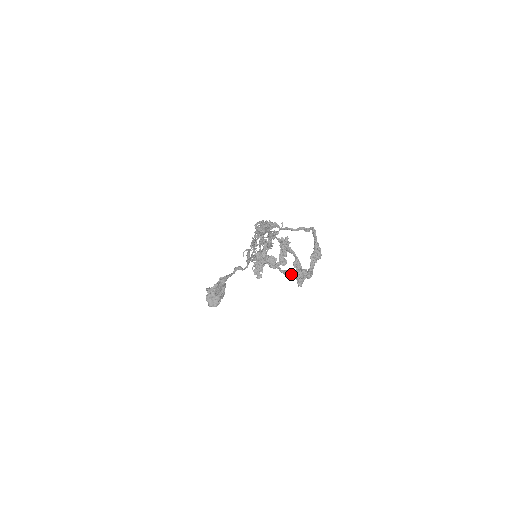
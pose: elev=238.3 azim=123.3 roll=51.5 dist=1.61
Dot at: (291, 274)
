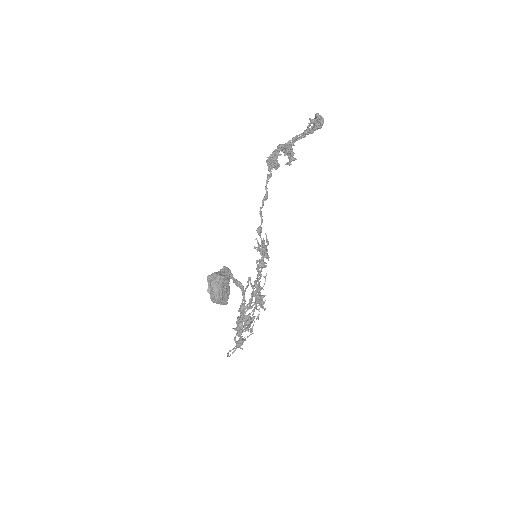
Dot at: (306, 131)
